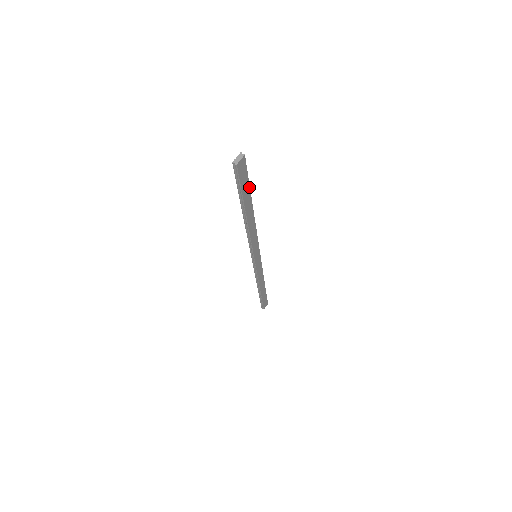
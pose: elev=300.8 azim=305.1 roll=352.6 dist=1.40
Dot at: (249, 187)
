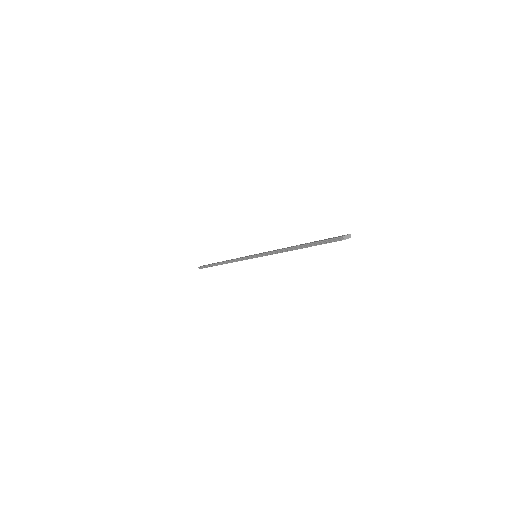
Dot at: occluded
